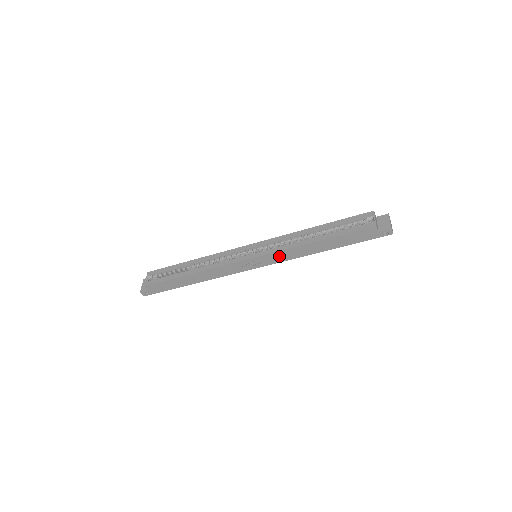
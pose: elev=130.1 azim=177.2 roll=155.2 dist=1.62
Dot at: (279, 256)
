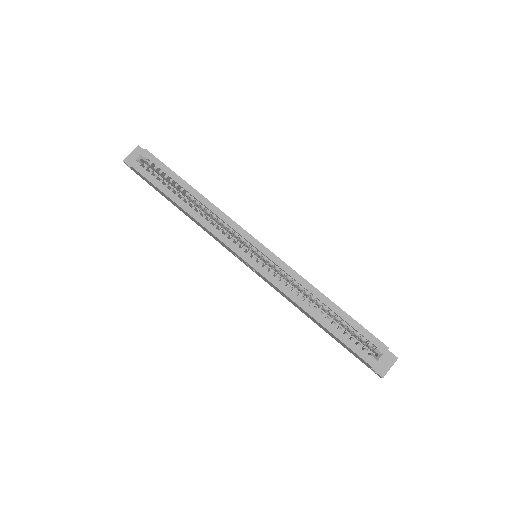
Dot at: (273, 286)
